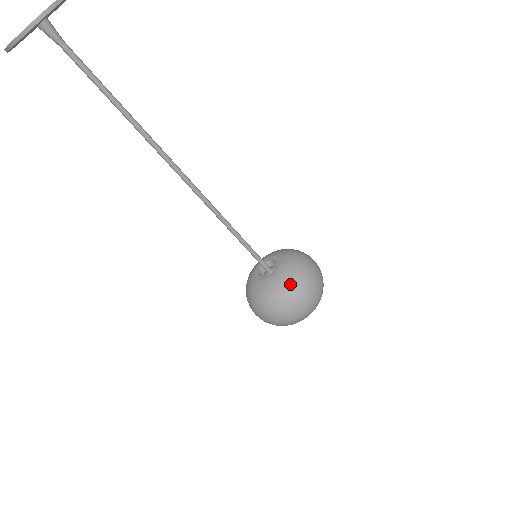
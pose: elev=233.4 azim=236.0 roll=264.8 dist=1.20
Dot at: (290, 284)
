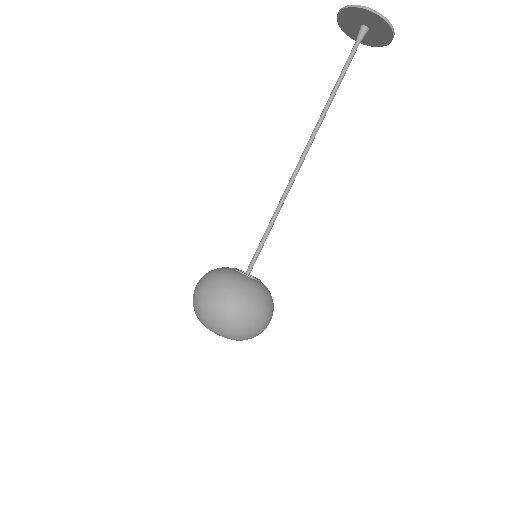
Dot at: (258, 292)
